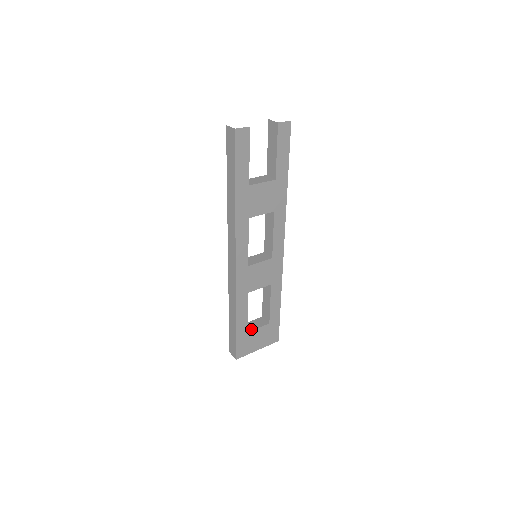
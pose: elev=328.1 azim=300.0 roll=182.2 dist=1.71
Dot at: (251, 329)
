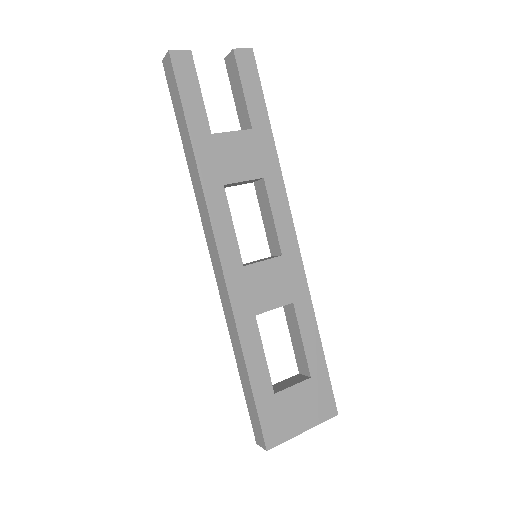
Dot at: (280, 389)
